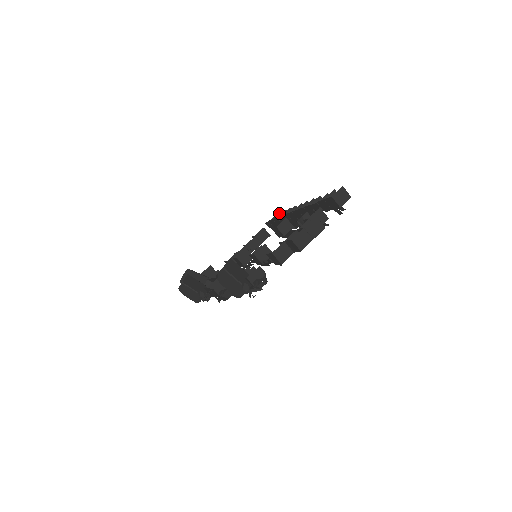
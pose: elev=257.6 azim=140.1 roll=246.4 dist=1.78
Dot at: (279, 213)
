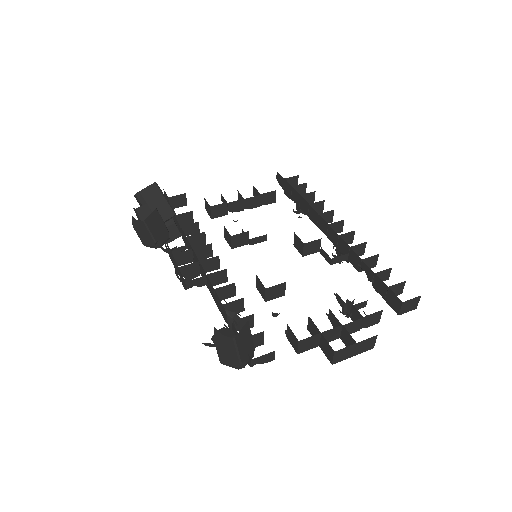
Dot at: (303, 183)
